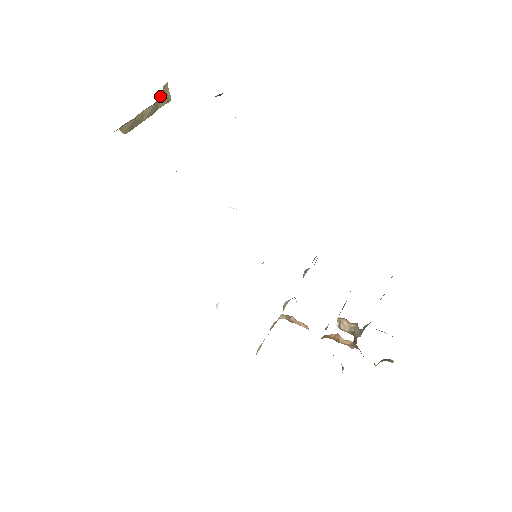
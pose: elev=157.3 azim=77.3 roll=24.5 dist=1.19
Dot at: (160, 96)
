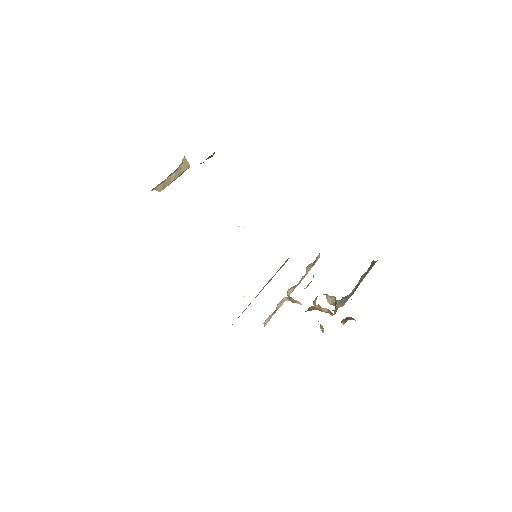
Dot at: (181, 165)
